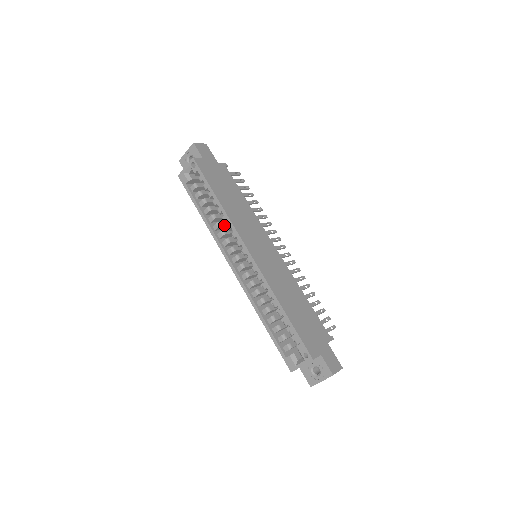
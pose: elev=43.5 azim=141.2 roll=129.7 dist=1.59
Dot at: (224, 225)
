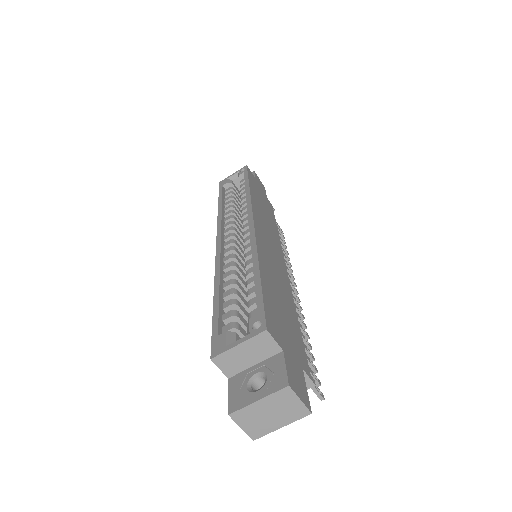
Dot at: (238, 218)
